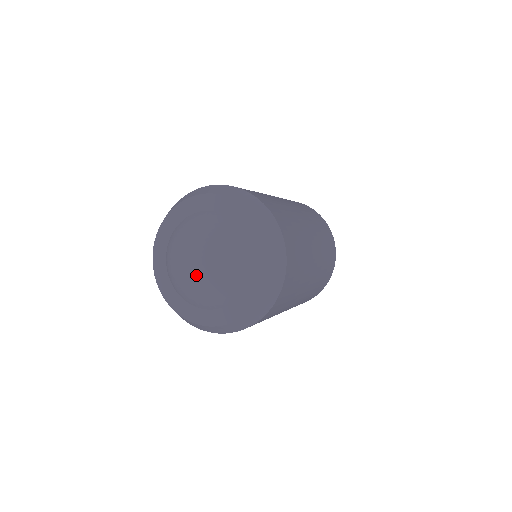
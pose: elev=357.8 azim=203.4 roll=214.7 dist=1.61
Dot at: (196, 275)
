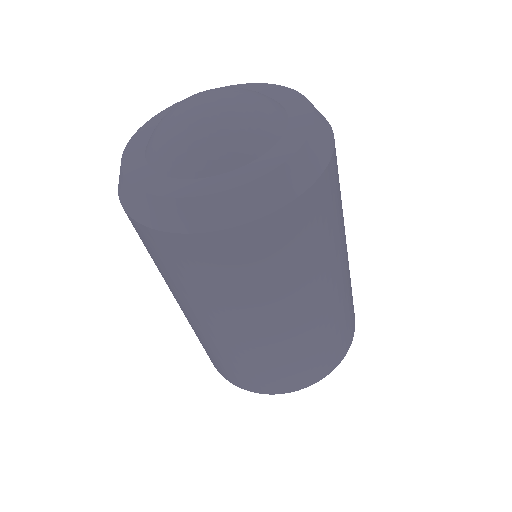
Dot at: (221, 104)
